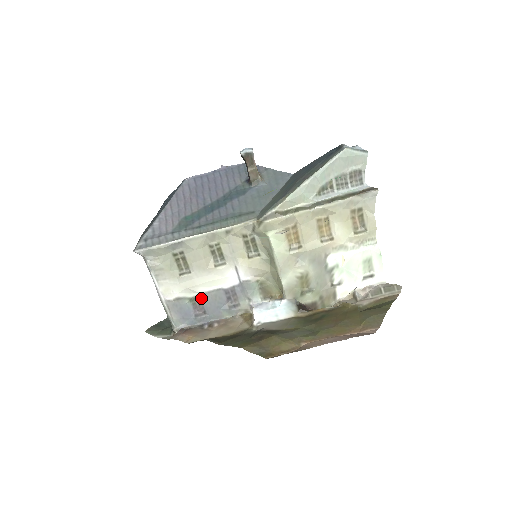
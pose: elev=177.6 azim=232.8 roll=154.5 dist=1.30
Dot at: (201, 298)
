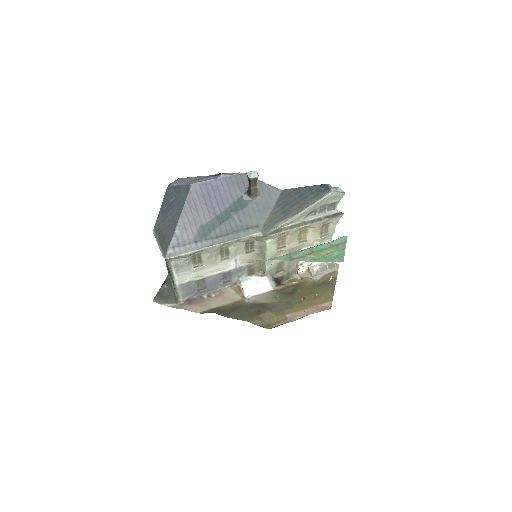
Dot at: (205, 280)
